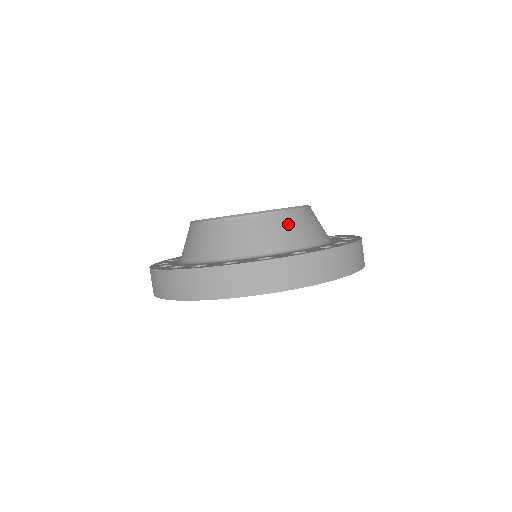
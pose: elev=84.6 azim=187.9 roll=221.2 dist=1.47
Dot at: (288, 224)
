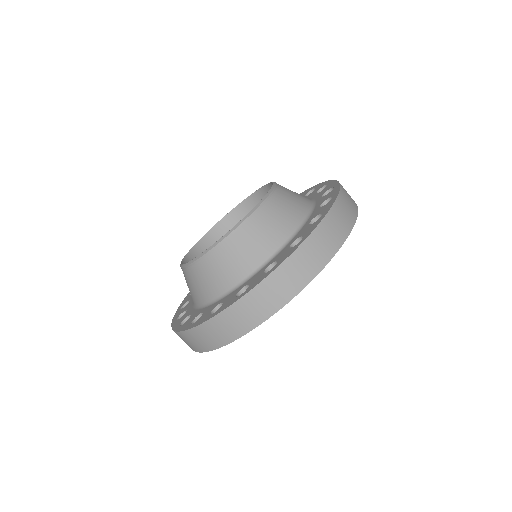
Dot at: (234, 251)
